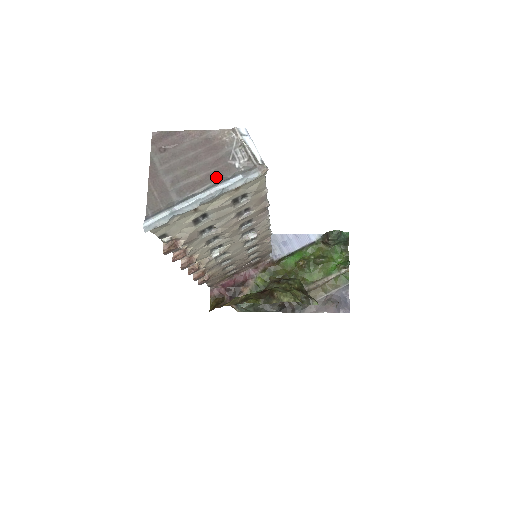
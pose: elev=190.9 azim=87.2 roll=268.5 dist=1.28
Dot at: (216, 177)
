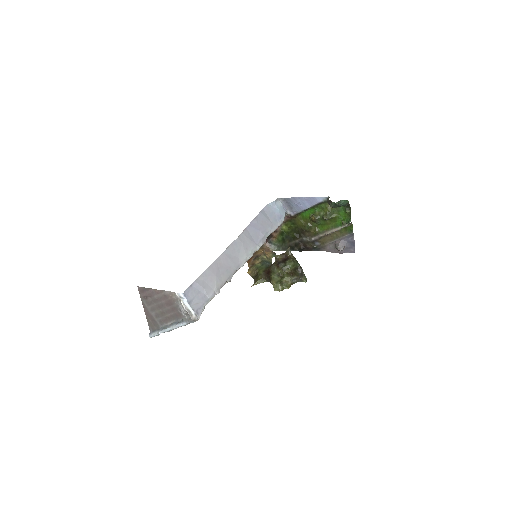
Dot at: (175, 318)
